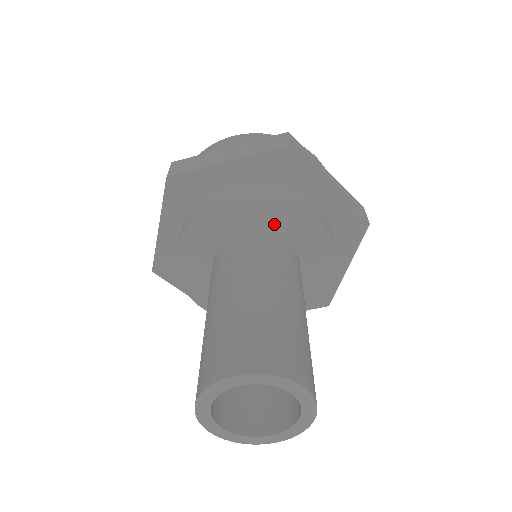
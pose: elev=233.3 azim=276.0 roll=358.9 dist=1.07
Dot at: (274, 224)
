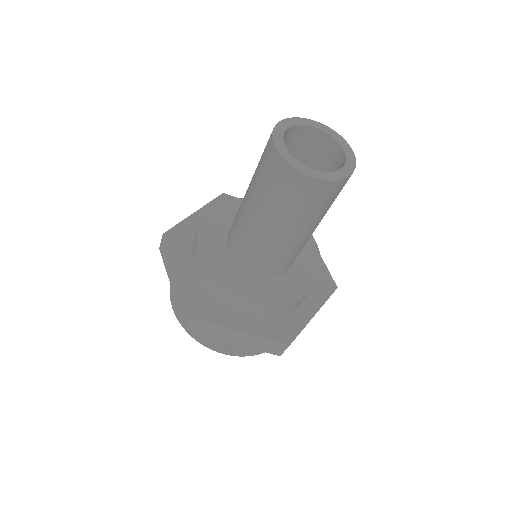
Dot at: occluded
